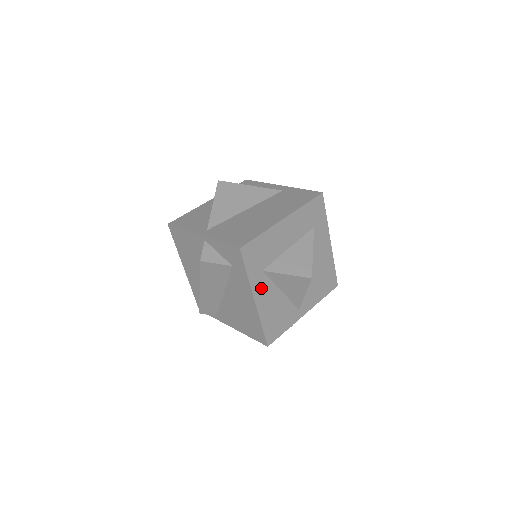
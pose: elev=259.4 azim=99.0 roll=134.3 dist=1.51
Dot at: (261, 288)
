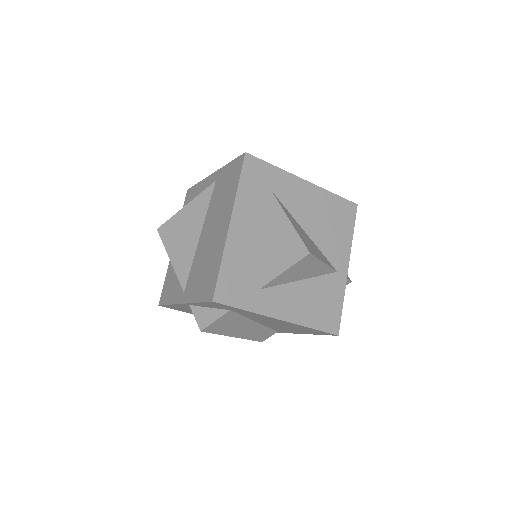
Dot at: (275, 303)
